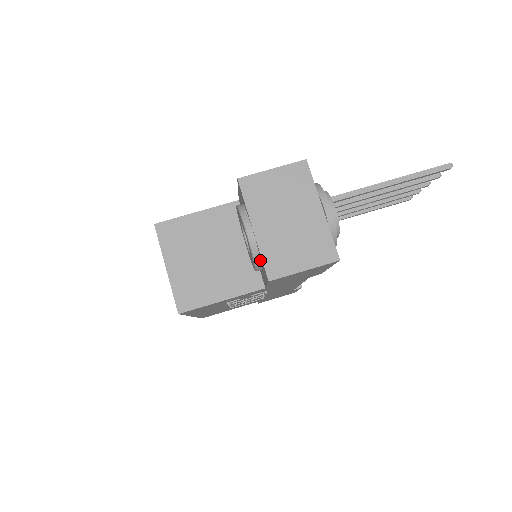
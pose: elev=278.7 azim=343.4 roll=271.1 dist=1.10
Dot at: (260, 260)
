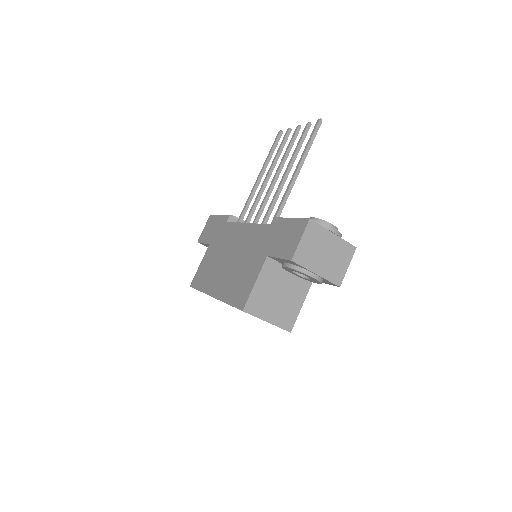
Dot at: (323, 280)
